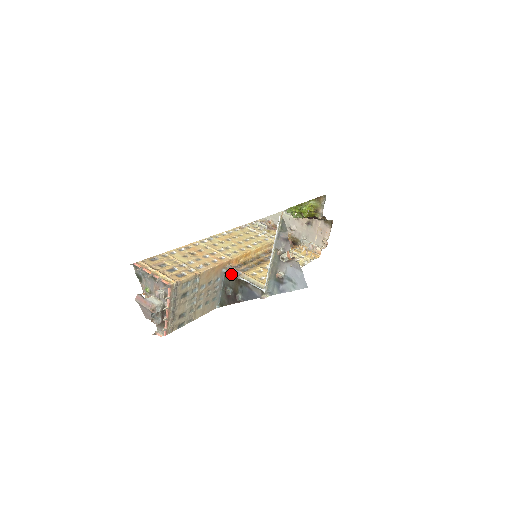
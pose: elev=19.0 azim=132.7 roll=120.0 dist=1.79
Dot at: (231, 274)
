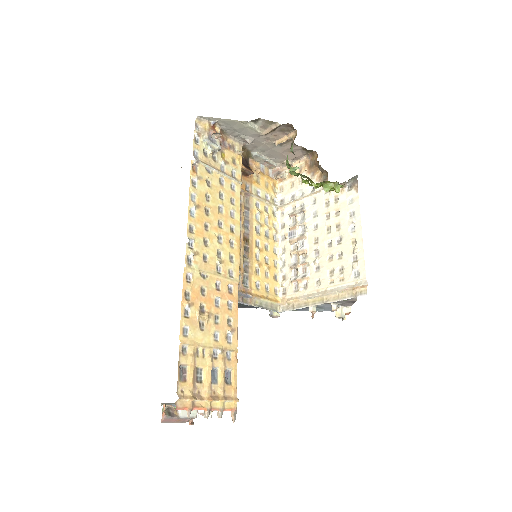
Dot at: occluded
